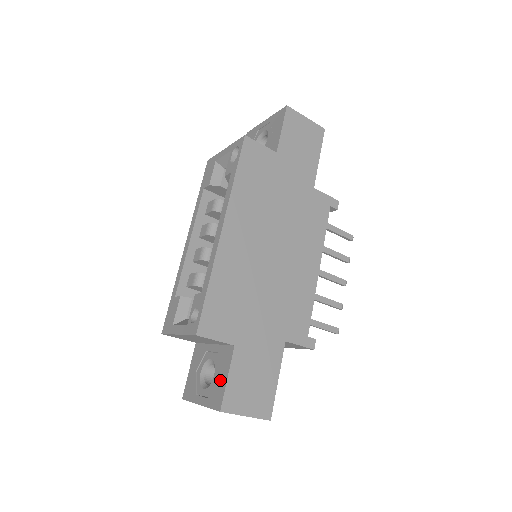
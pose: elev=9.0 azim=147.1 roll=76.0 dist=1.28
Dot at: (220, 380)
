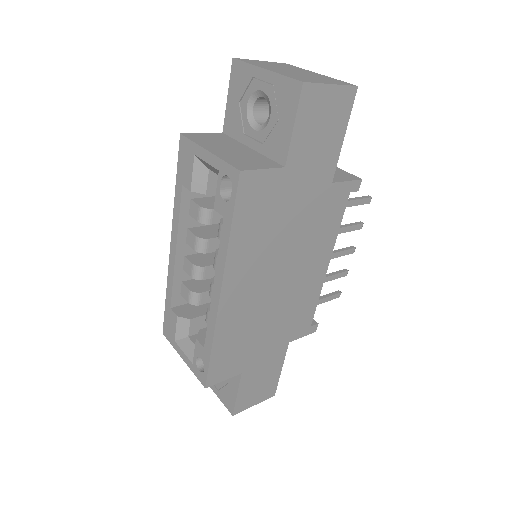
Dot at: (229, 390)
